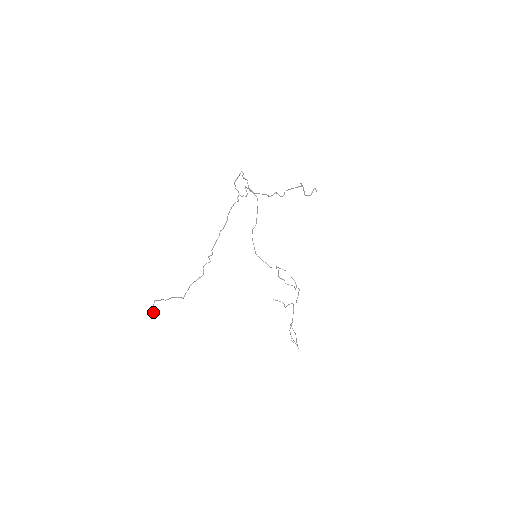
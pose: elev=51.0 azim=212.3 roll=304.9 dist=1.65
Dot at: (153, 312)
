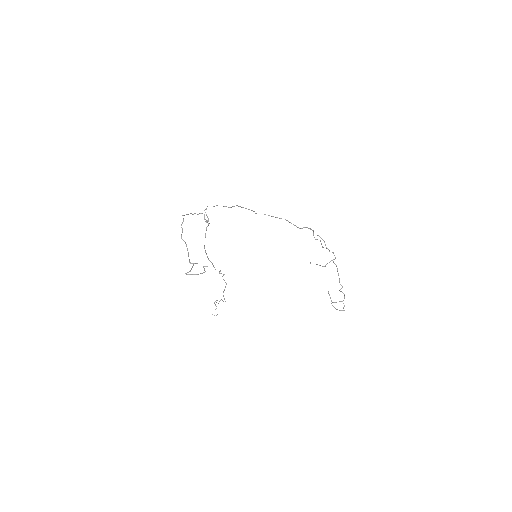
Dot at: occluded
